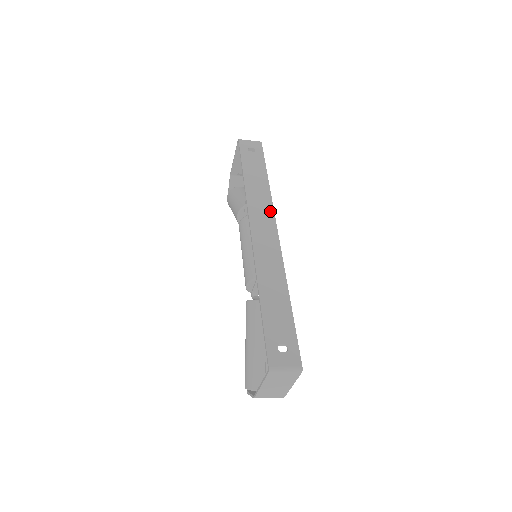
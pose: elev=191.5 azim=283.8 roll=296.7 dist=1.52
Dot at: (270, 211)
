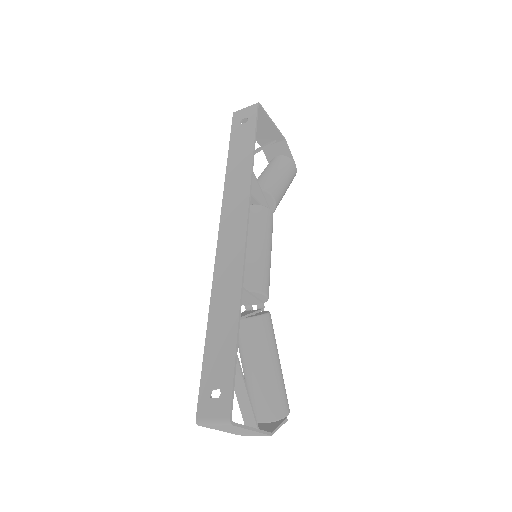
Dot at: (244, 203)
